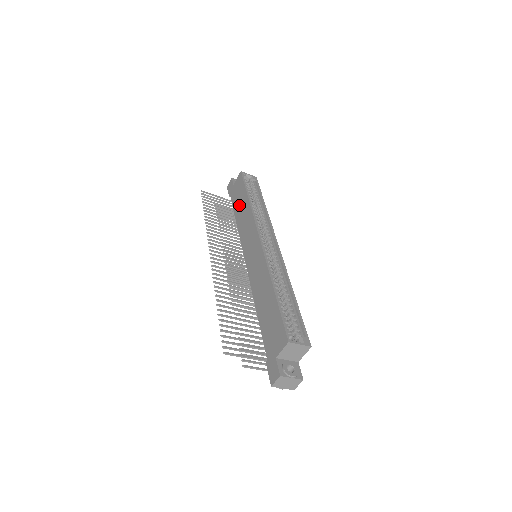
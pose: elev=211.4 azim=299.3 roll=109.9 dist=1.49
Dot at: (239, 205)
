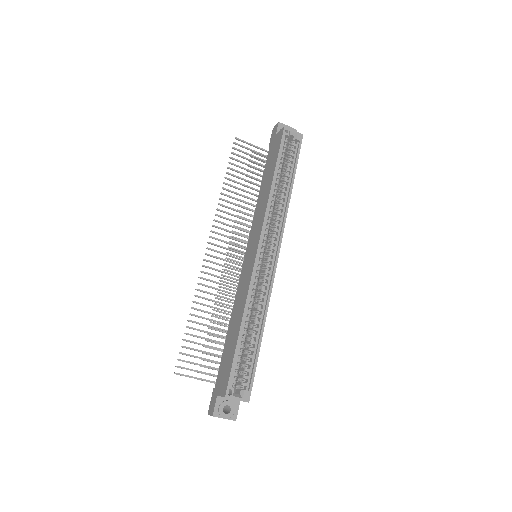
Dot at: (267, 175)
